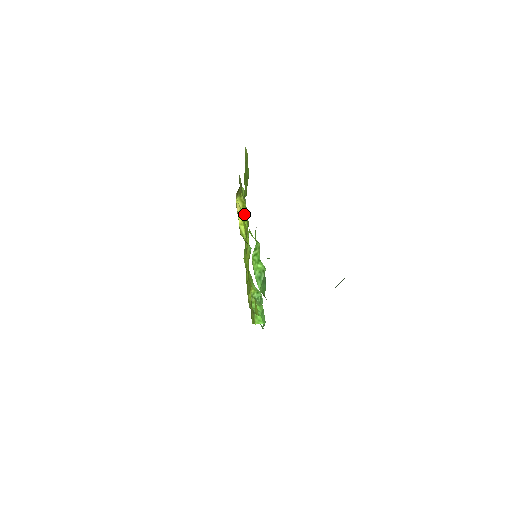
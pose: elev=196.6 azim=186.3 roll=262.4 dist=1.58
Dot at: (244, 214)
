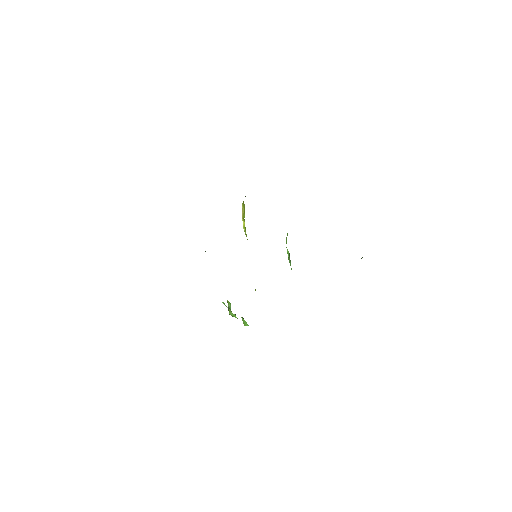
Dot at: (244, 219)
